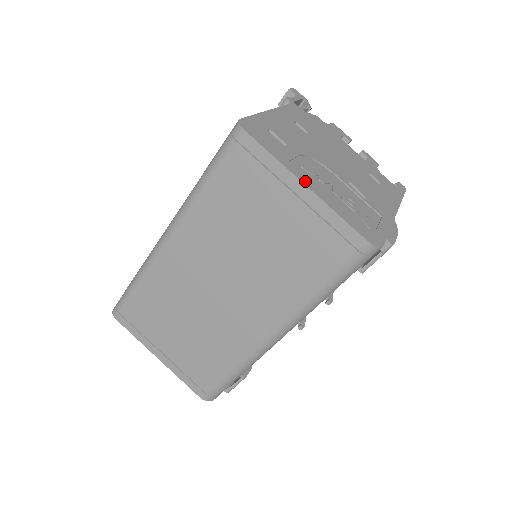
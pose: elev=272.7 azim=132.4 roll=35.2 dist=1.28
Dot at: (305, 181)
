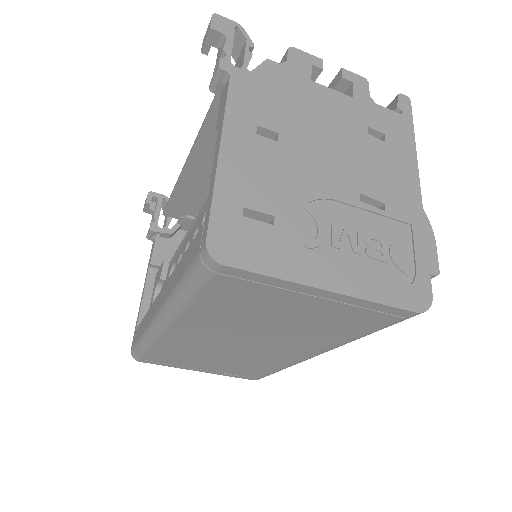
Dot at: (324, 281)
